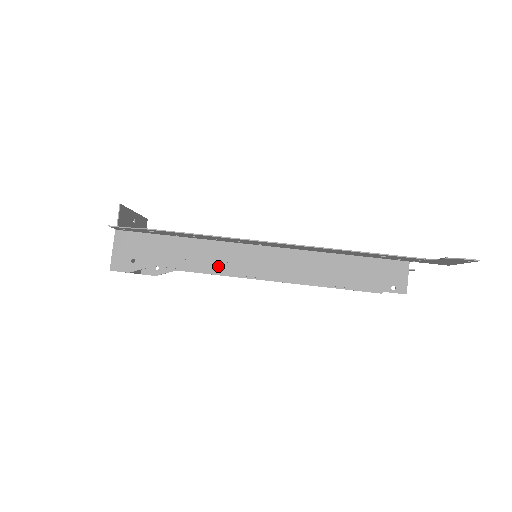
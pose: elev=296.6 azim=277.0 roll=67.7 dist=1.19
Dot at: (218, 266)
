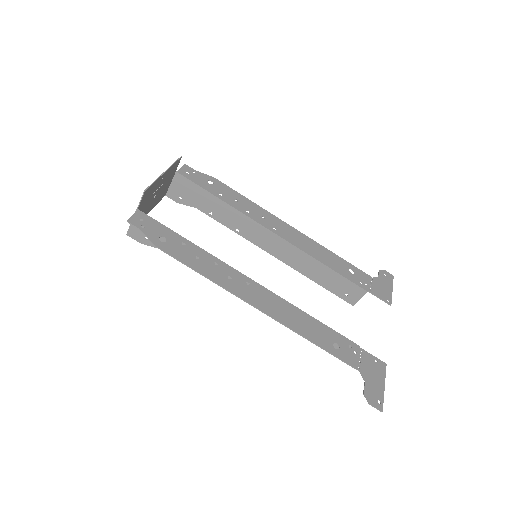
Dot at: occluded
